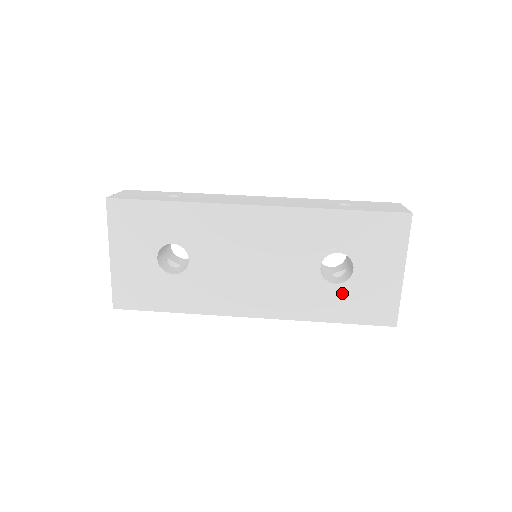
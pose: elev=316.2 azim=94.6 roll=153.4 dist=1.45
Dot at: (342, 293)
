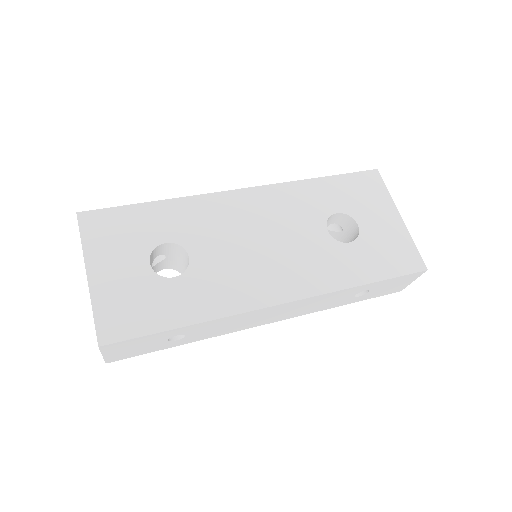
Dot at: (360, 250)
